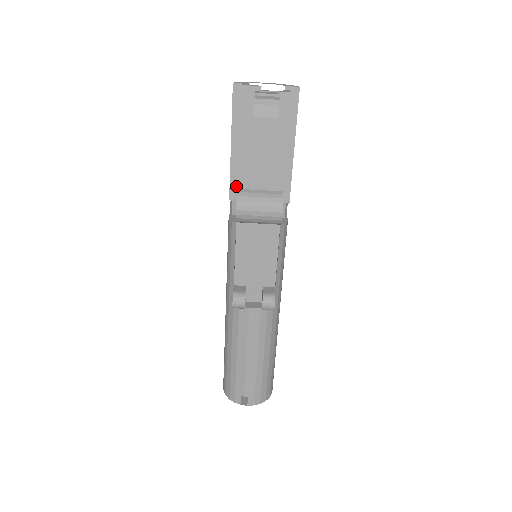
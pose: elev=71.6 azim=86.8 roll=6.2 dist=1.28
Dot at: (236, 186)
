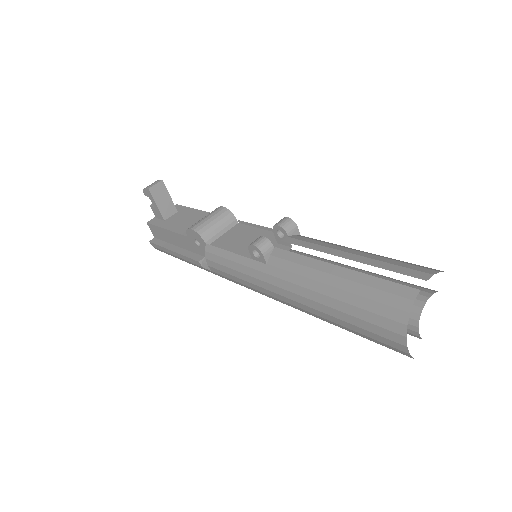
Dot at: (196, 255)
